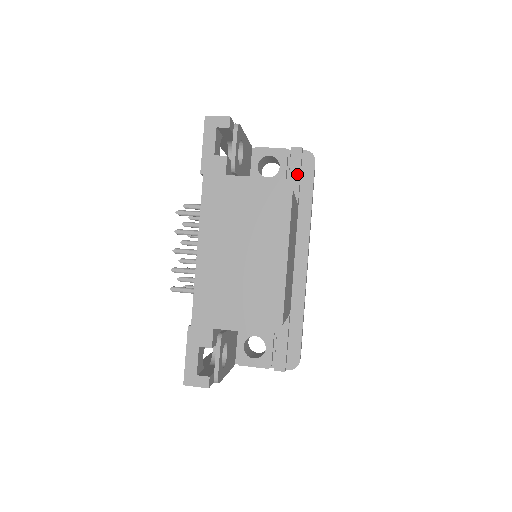
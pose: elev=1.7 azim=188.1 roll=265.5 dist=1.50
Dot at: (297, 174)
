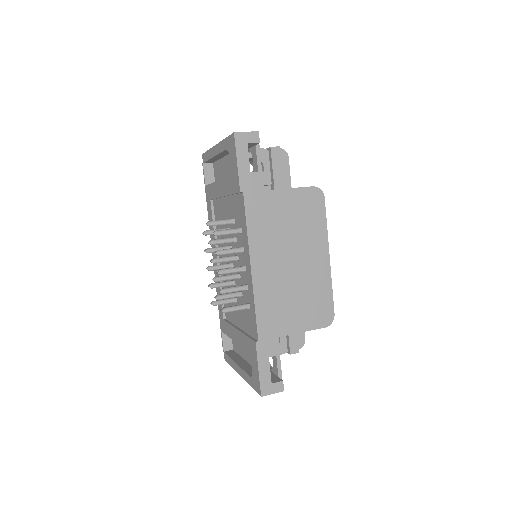
Dot at: (280, 172)
